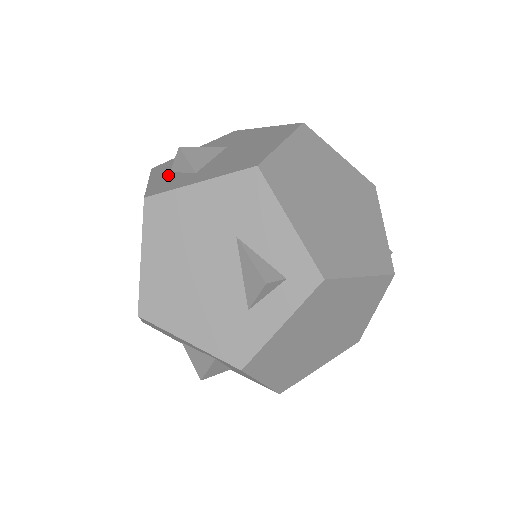
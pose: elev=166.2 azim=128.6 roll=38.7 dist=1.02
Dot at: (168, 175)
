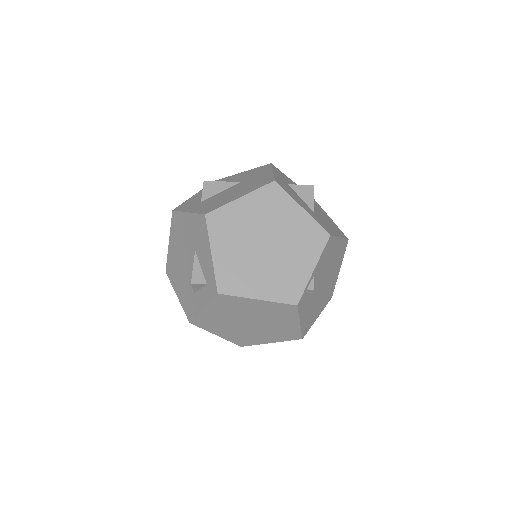
Dot at: (201, 195)
